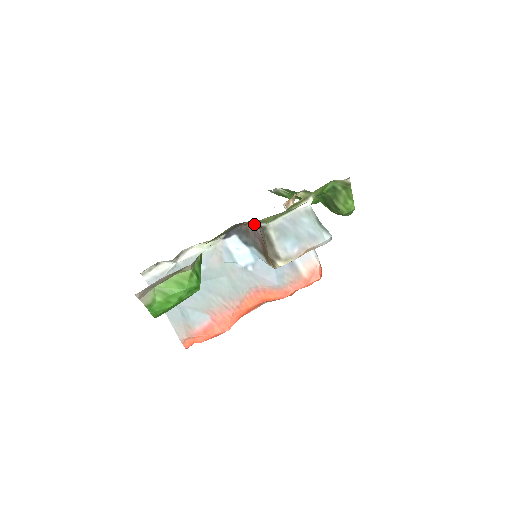
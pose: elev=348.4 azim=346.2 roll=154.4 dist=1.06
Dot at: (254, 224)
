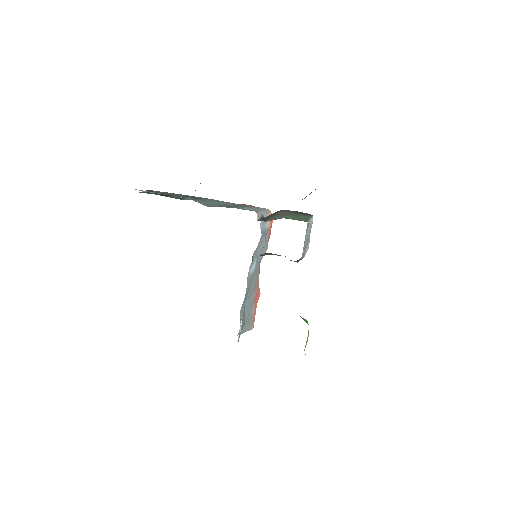
Dot at: occluded
